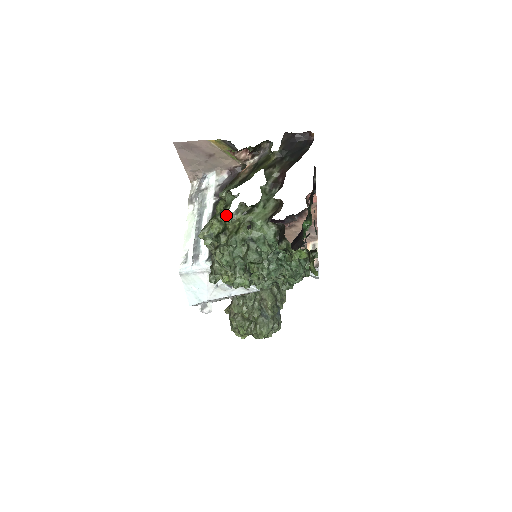
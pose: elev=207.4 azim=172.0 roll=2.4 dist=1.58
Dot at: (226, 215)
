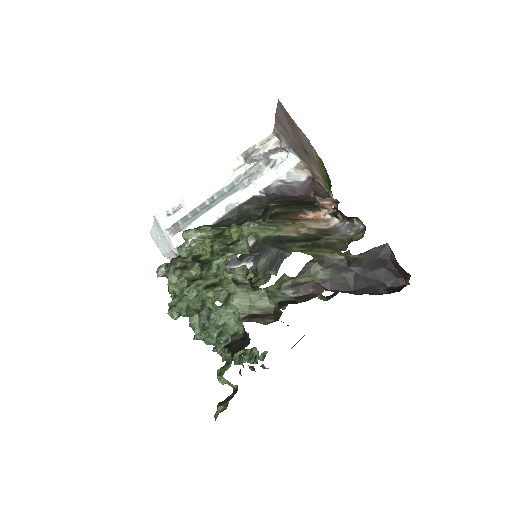
Dot at: (218, 260)
